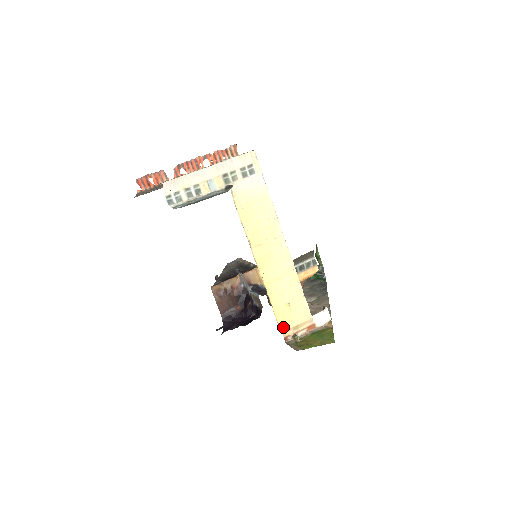
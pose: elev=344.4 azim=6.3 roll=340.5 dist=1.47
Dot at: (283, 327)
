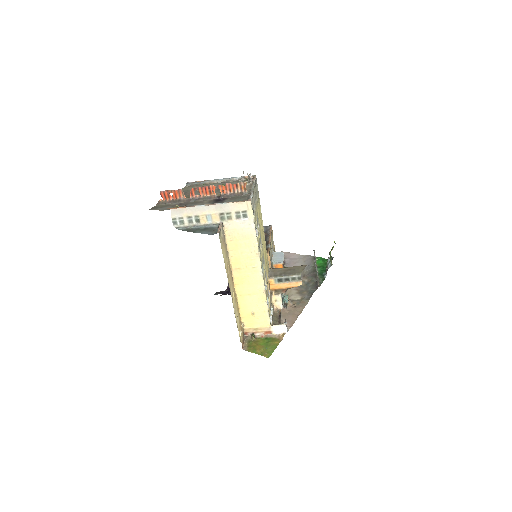
Dot at: (246, 326)
